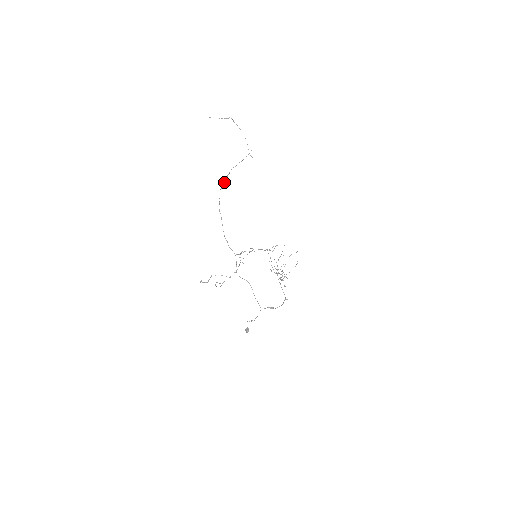
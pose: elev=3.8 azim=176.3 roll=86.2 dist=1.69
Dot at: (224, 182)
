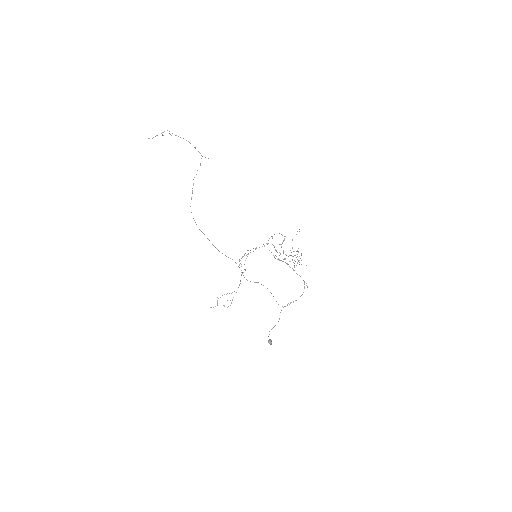
Dot at: (191, 198)
